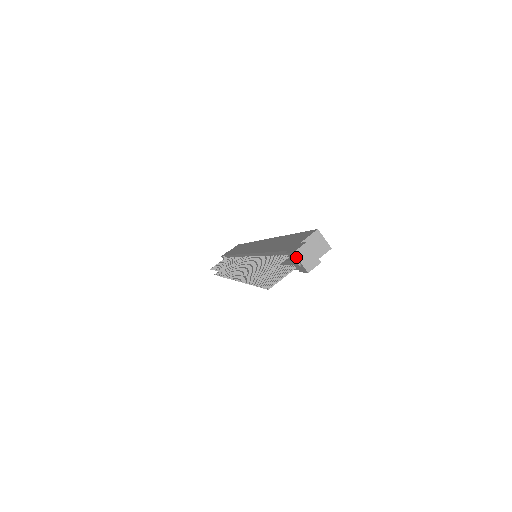
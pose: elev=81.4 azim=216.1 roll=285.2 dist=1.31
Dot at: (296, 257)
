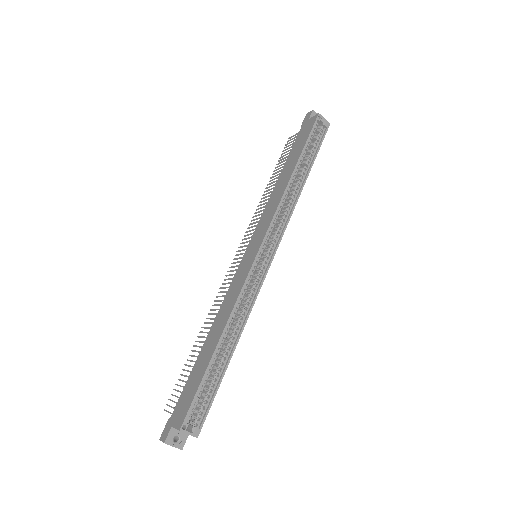
Dot at: occluded
